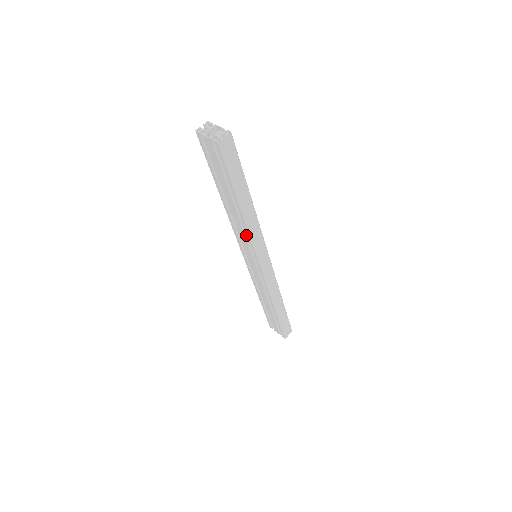
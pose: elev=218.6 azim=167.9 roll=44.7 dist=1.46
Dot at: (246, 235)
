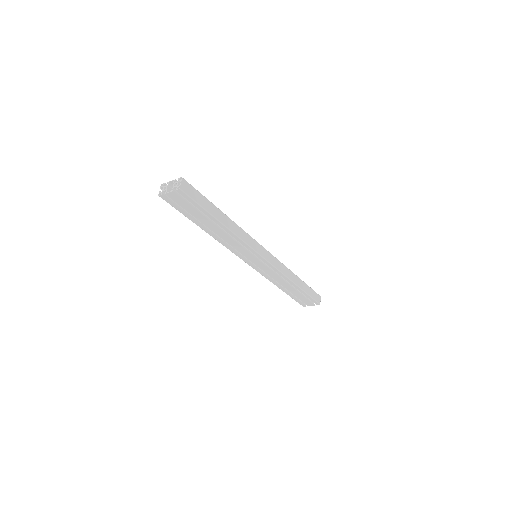
Dot at: (239, 244)
